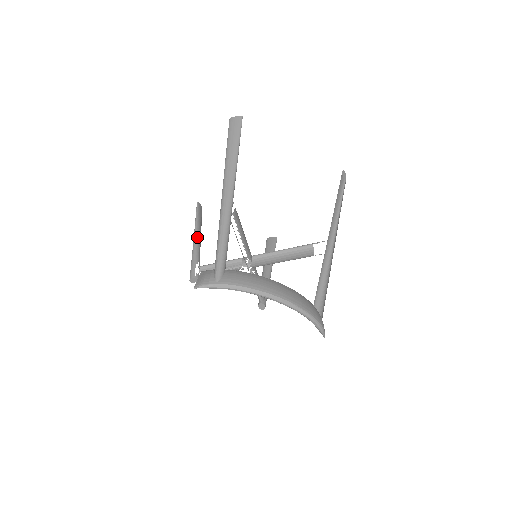
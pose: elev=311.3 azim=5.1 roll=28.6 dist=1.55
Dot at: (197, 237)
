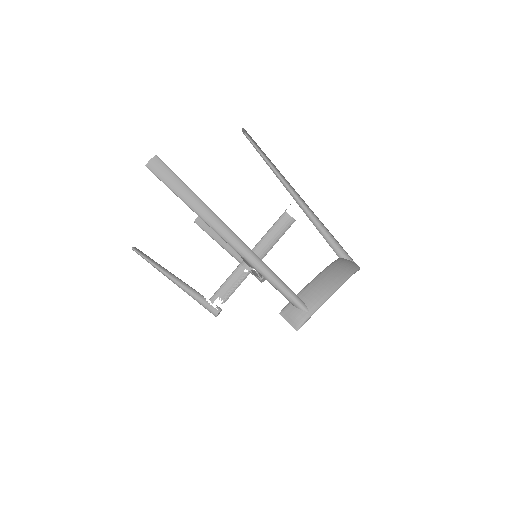
Dot at: (175, 279)
